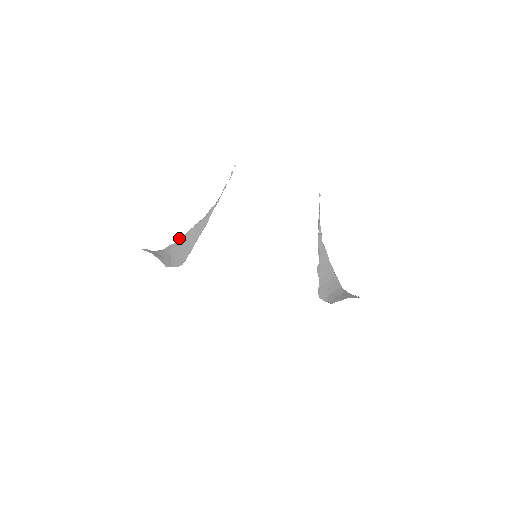
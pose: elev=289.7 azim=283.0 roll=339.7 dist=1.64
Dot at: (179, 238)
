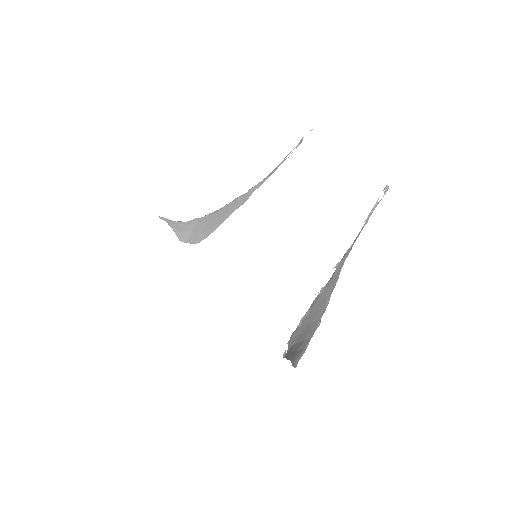
Dot at: occluded
